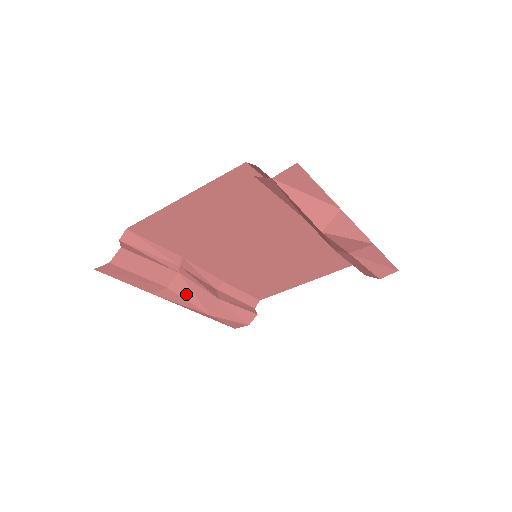
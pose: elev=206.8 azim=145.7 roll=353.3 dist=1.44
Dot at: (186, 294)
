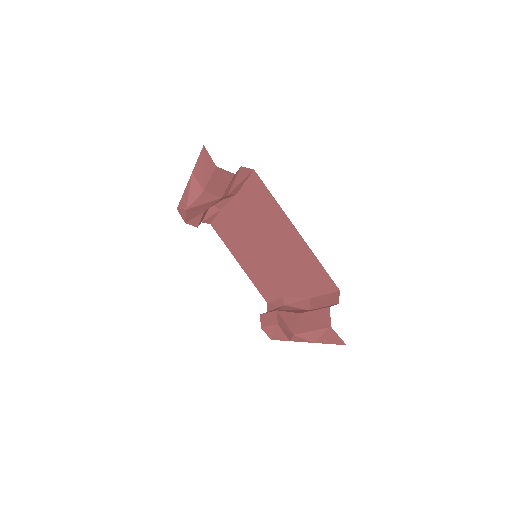
Dot at: (202, 199)
